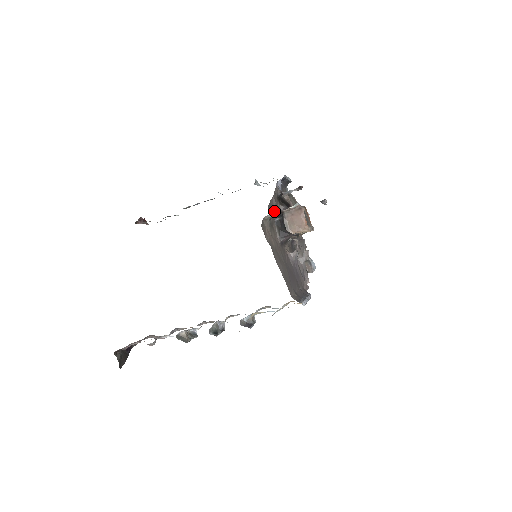
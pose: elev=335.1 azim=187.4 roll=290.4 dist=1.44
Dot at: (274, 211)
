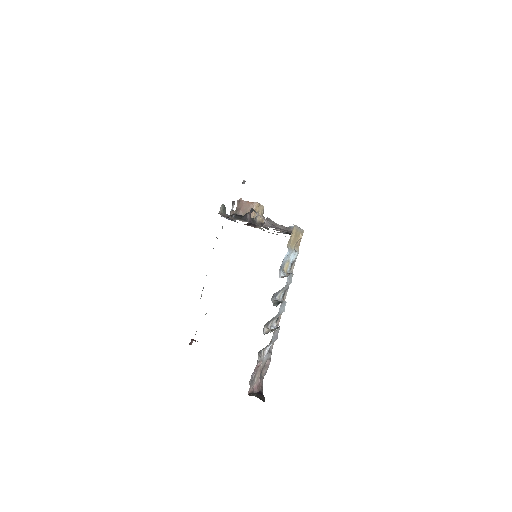
Dot at: occluded
